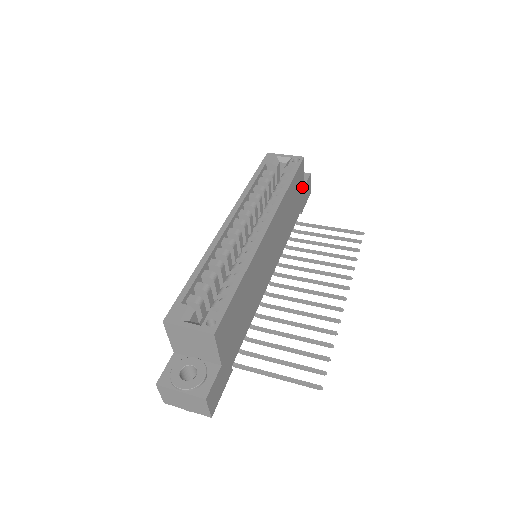
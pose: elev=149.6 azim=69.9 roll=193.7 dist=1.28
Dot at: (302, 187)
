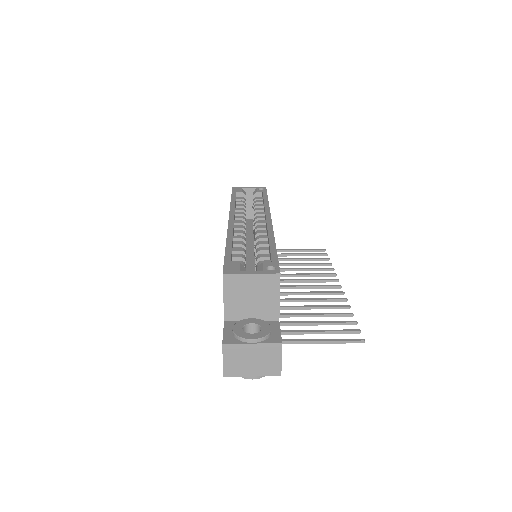
Dot at: occluded
